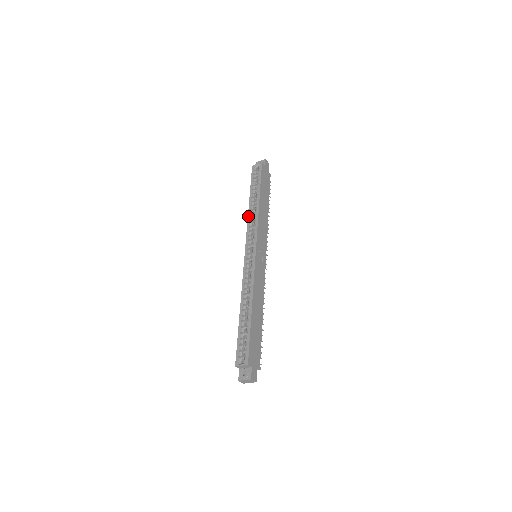
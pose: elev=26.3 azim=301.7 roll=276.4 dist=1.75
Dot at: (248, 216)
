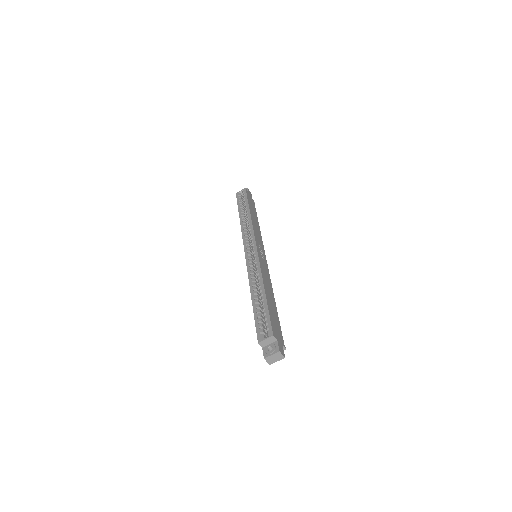
Dot at: (241, 226)
